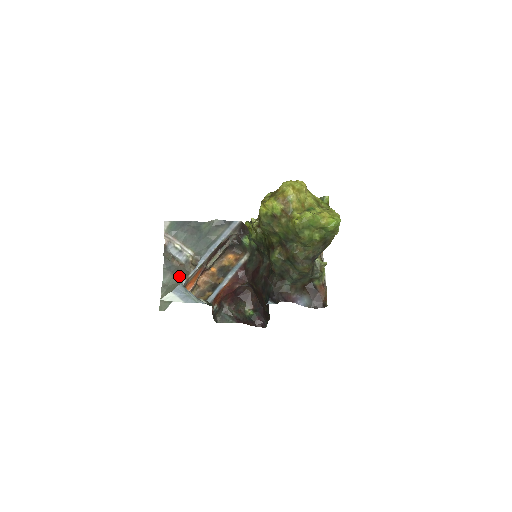
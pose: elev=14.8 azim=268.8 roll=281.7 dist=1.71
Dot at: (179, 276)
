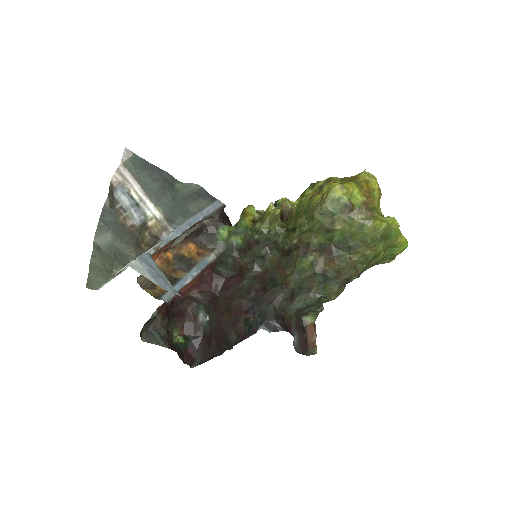
Dot at: (126, 242)
